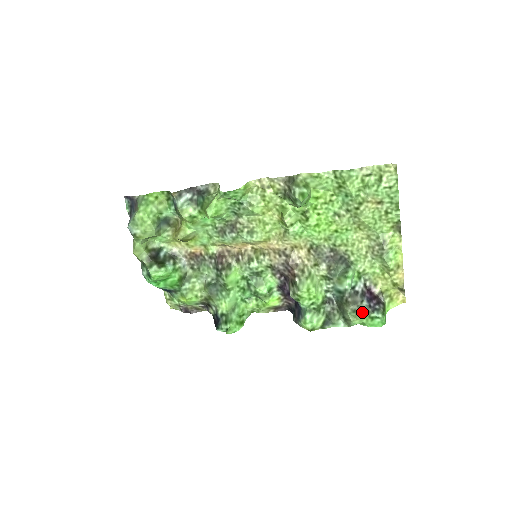
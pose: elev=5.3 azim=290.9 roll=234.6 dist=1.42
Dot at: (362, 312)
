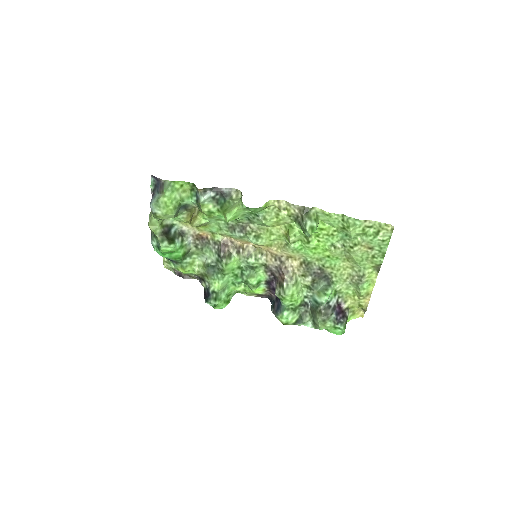
Dot at: (329, 322)
